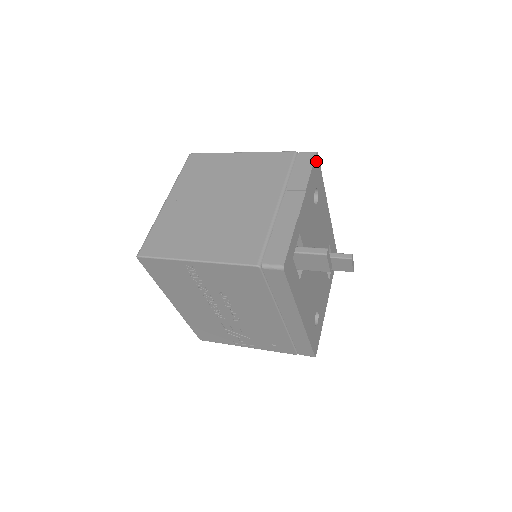
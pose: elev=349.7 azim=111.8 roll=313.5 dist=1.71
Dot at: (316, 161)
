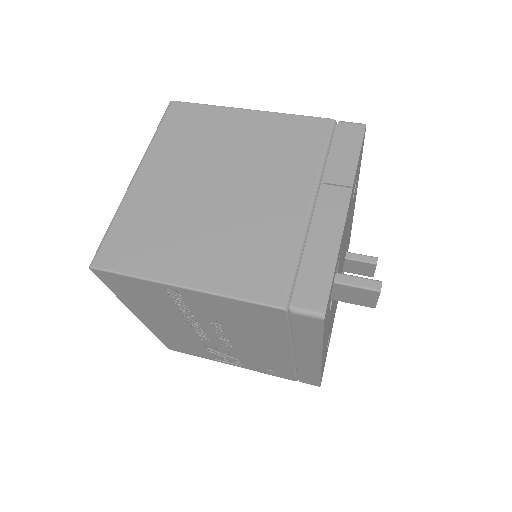
Dot at: (363, 138)
